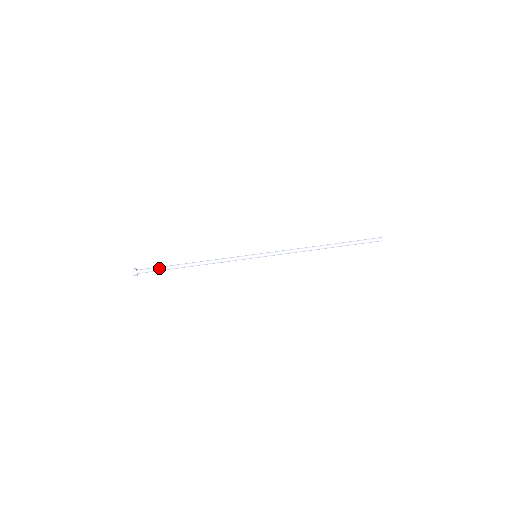
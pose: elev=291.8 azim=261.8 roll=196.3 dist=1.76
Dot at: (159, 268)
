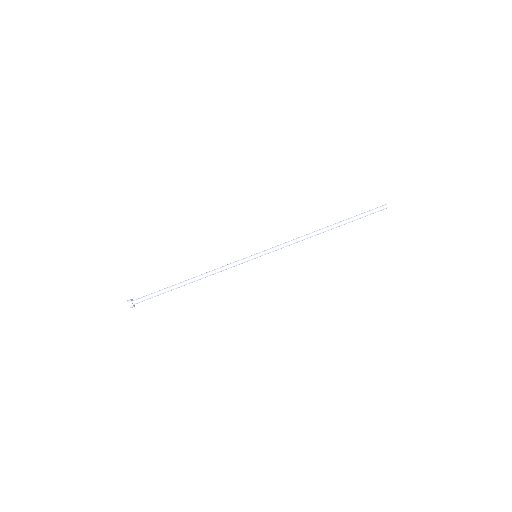
Dot at: (156, 295)
